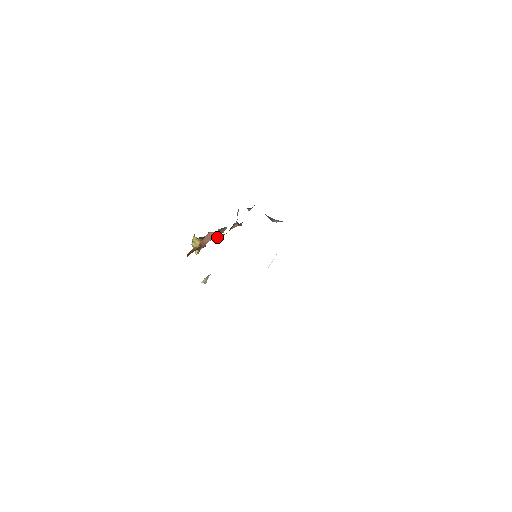
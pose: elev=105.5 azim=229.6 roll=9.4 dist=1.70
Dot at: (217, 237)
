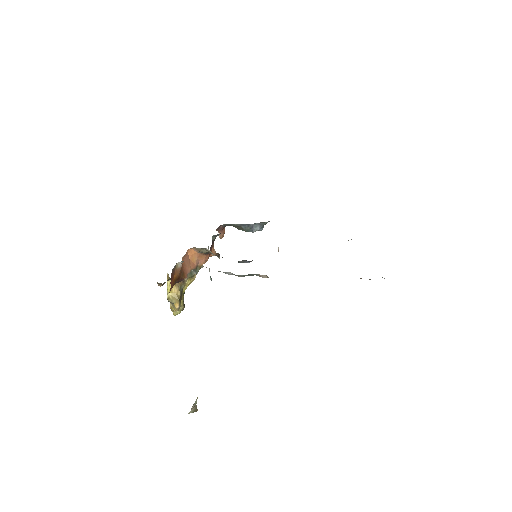
Dot at: (198, 267)
